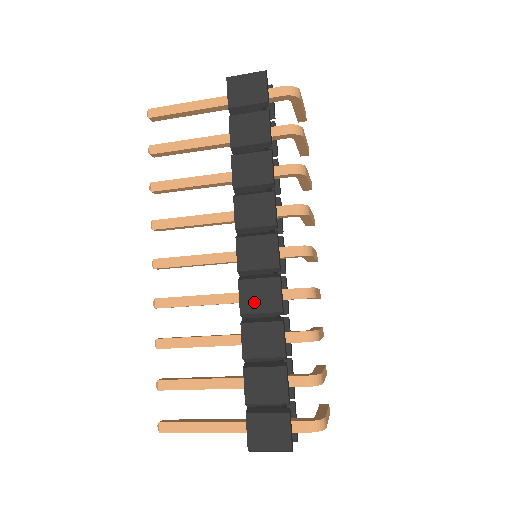
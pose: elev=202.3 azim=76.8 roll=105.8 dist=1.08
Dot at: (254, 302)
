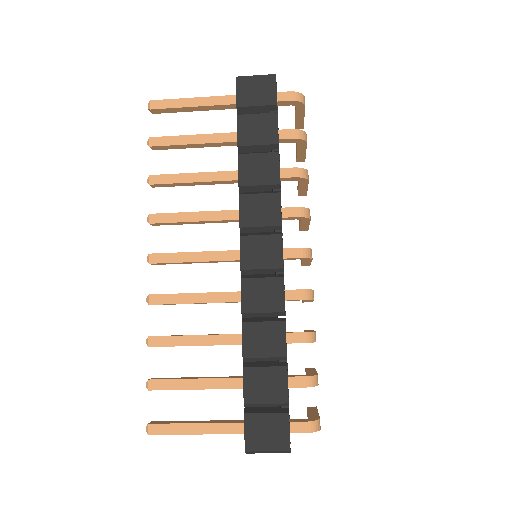
Dot at: (256, 301)
